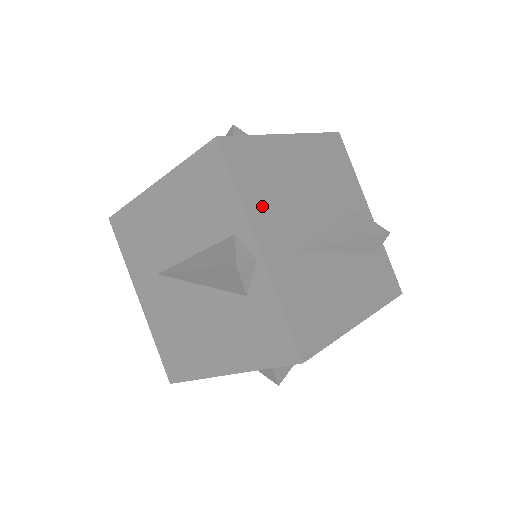
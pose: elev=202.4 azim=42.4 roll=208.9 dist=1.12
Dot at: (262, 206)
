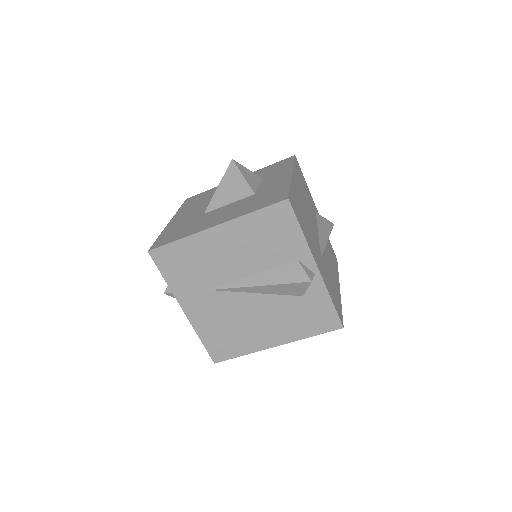
Dot at: (308, 237)
